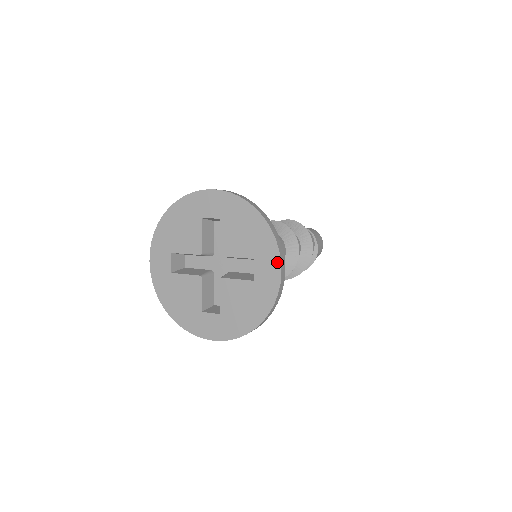
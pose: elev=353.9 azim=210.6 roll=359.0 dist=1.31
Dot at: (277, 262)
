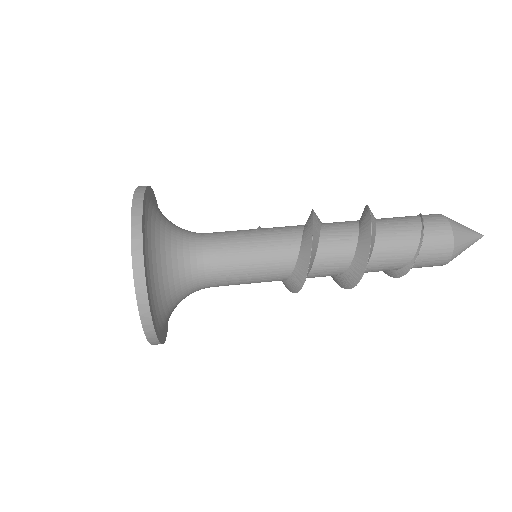
Dot at: (144, 329)
